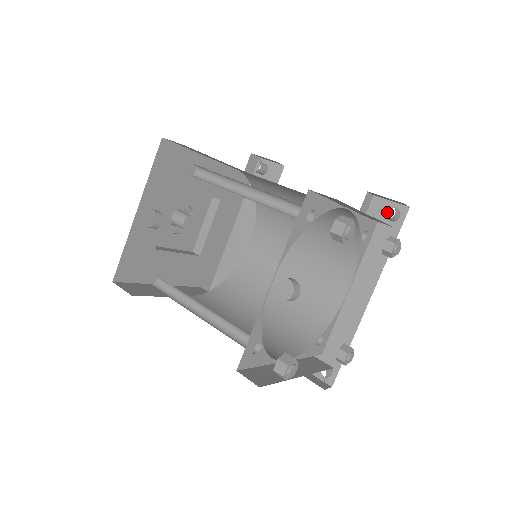
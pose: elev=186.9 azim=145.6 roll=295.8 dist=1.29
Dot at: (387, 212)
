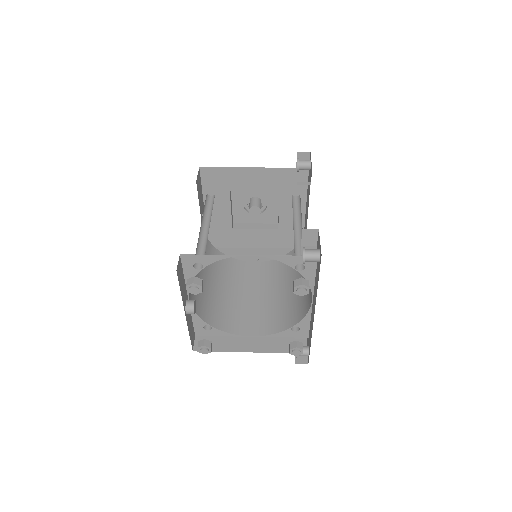
Dot at: occluded
